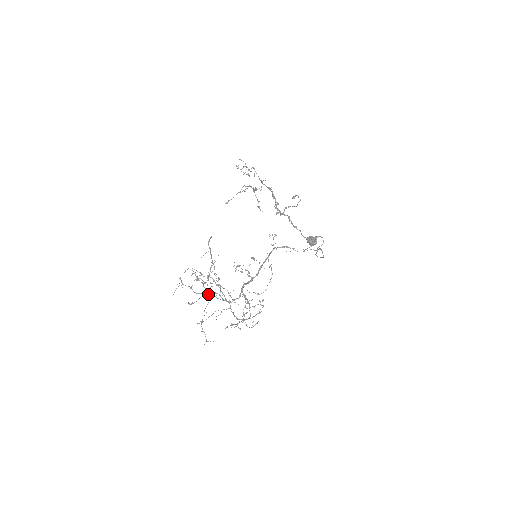
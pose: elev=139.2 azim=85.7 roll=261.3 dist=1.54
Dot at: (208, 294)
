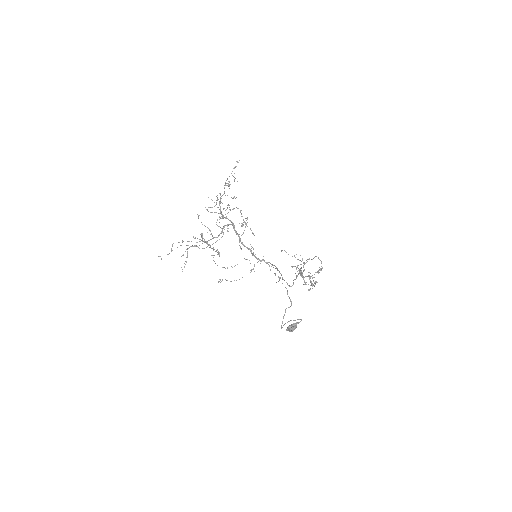
Dot at: (220, 194)
